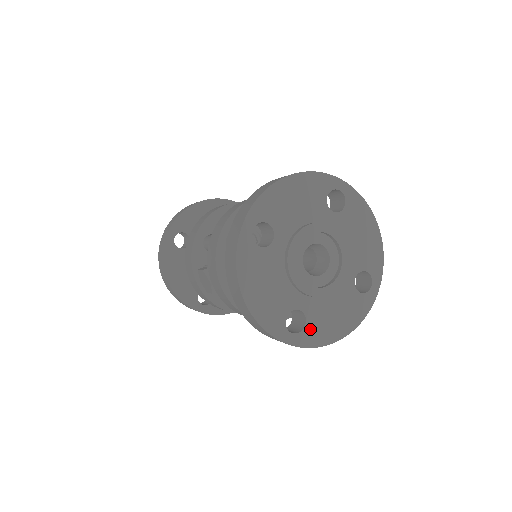
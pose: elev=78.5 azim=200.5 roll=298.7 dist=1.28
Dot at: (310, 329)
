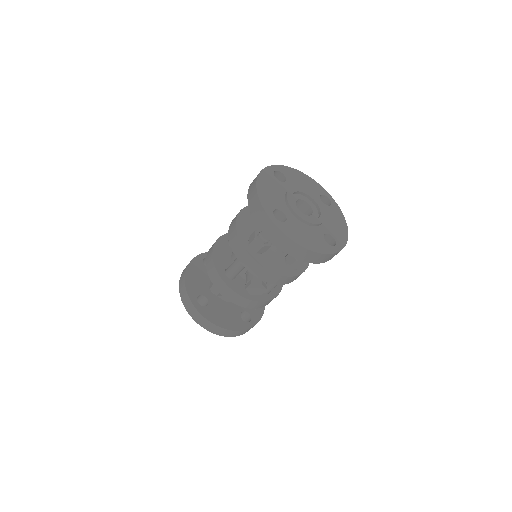
Dot at: (336, 238)
